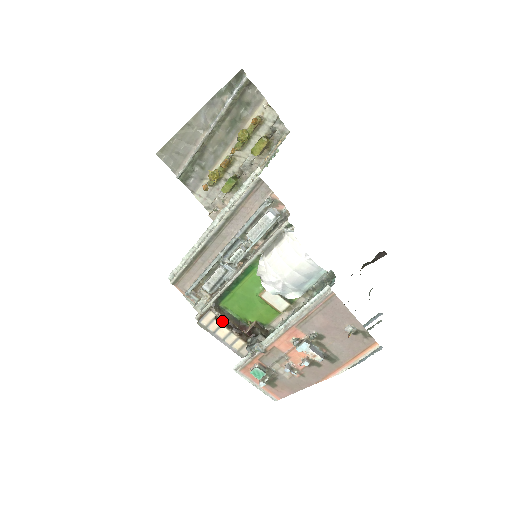
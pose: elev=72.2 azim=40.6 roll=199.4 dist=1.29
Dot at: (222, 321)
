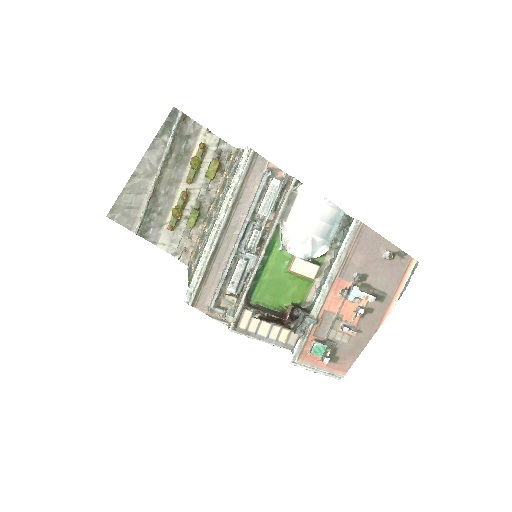
Dot at: (259, 318)
